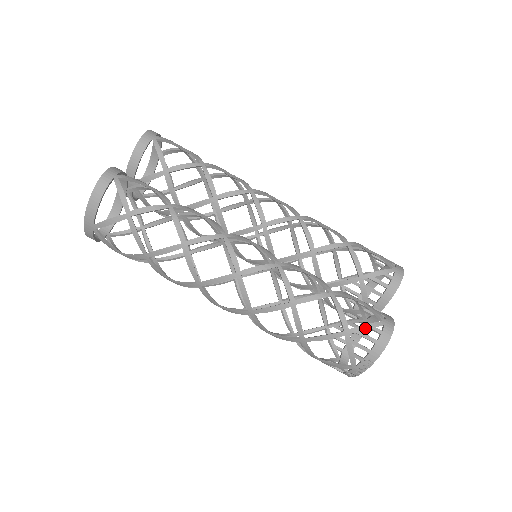
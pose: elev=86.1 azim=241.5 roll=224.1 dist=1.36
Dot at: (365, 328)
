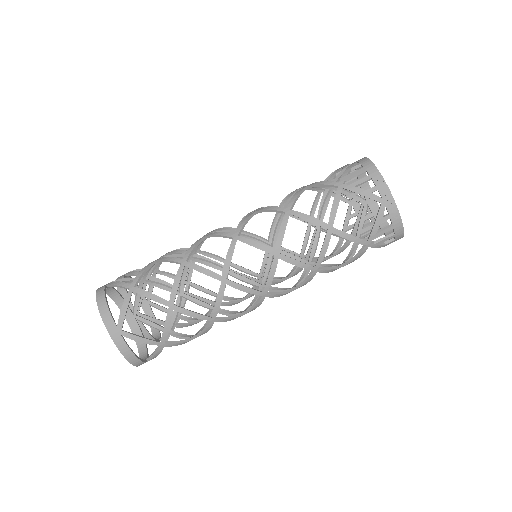
Dot at: (347, 172)
